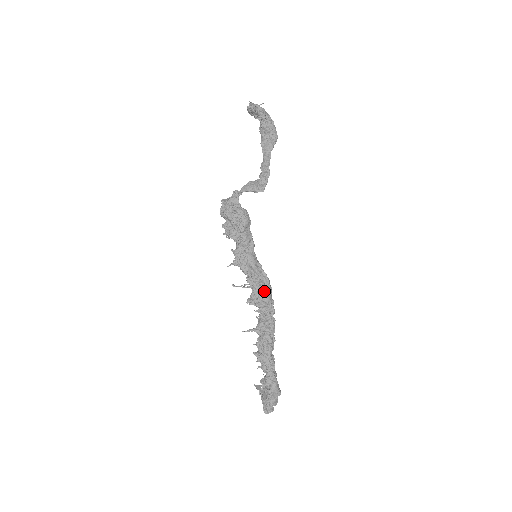
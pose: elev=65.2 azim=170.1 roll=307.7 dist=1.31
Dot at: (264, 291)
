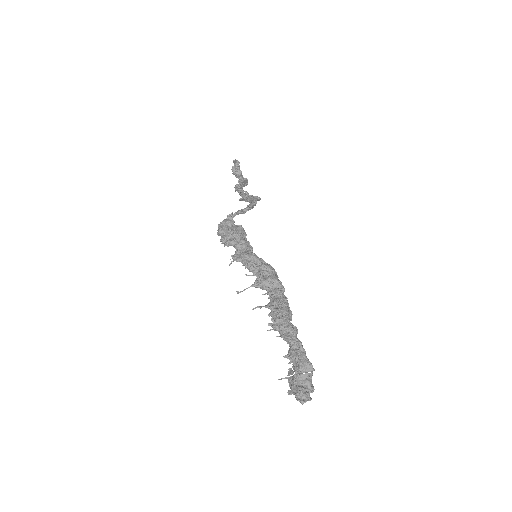
Dot at: (269, 273)
